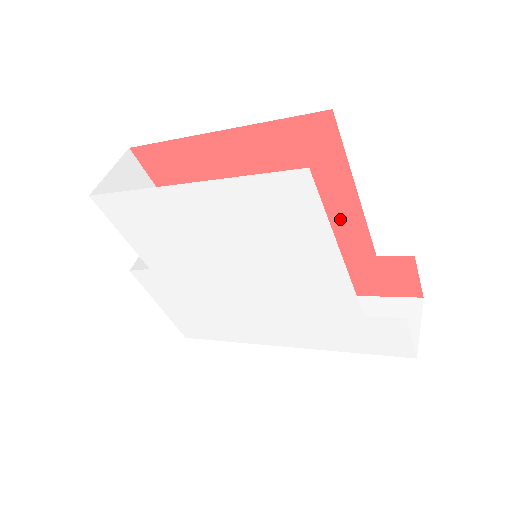
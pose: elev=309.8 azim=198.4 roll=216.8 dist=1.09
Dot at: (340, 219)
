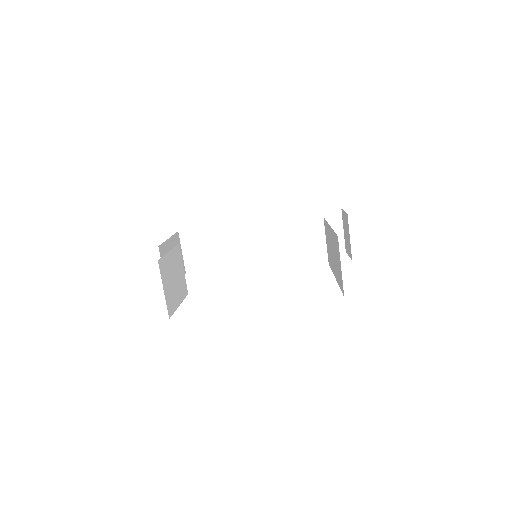
Dot at: occluded
